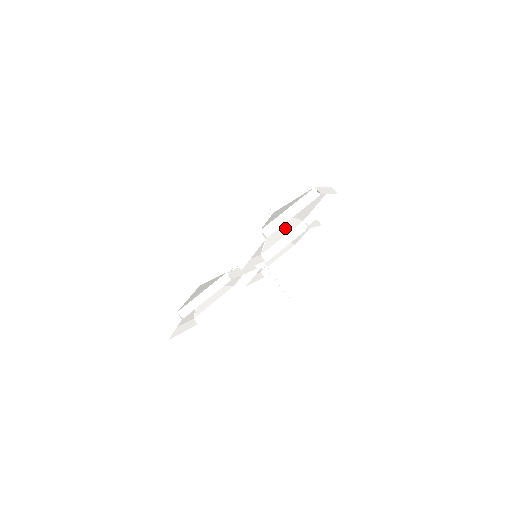
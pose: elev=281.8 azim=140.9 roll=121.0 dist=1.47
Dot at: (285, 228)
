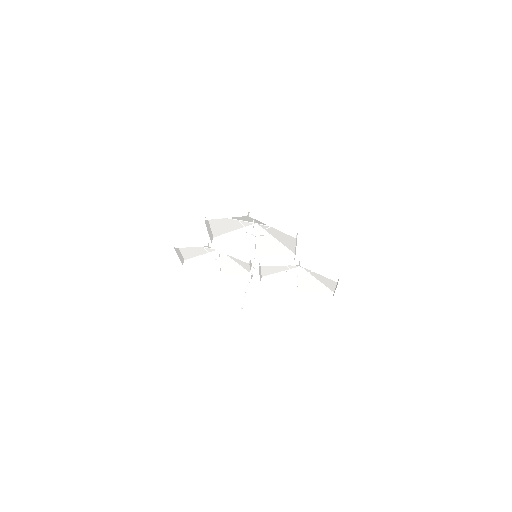
Dot at: (276, 248)
